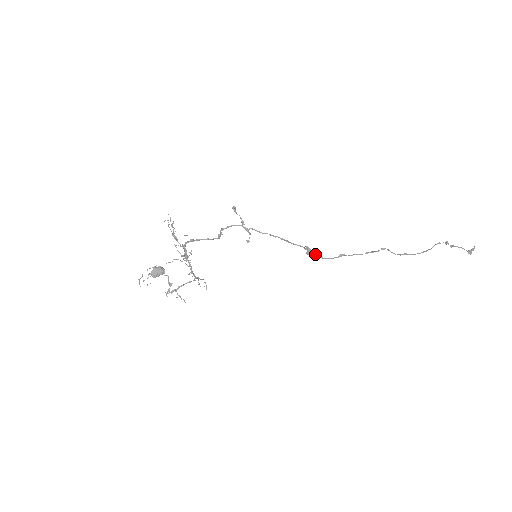
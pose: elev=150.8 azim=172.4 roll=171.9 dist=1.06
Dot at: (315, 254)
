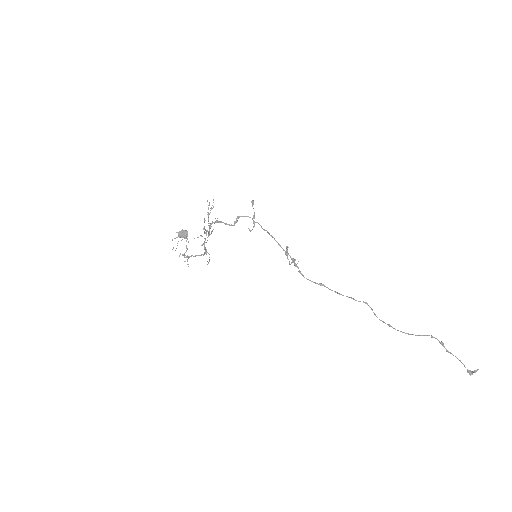
Dot at: occluded
